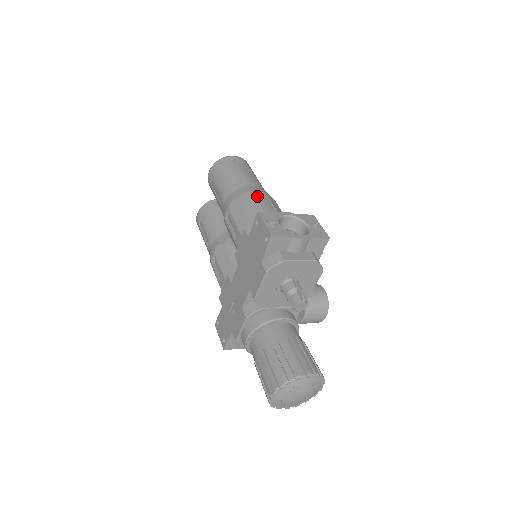
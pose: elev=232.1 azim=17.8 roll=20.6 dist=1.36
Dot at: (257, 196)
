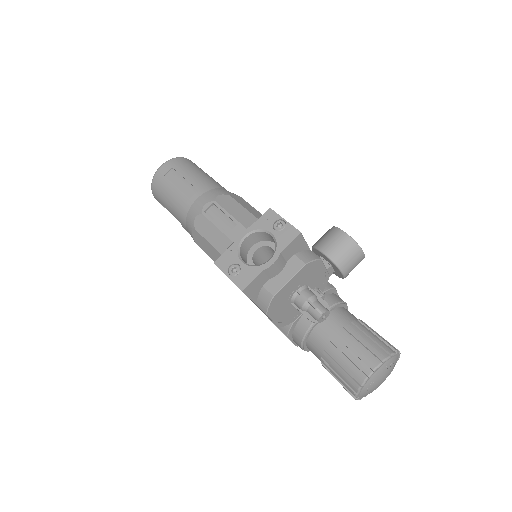
Dot at: (208, 211)
